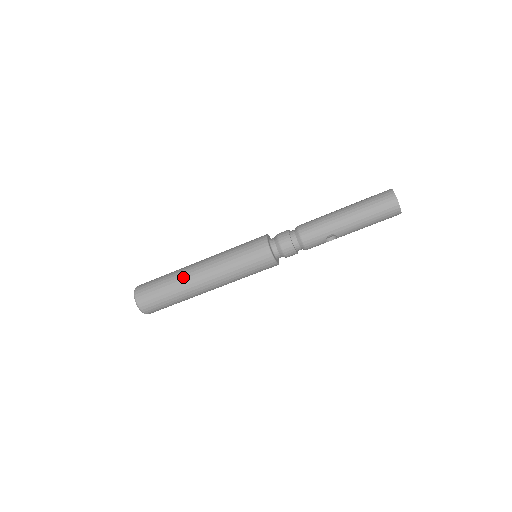
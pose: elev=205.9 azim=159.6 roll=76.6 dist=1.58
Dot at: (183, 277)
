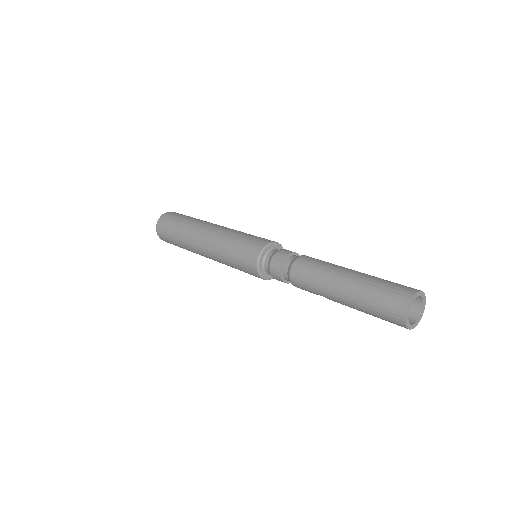
Dot at: (188, 237)
